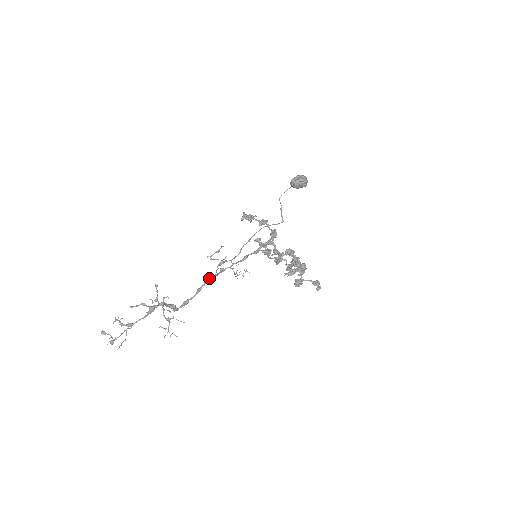
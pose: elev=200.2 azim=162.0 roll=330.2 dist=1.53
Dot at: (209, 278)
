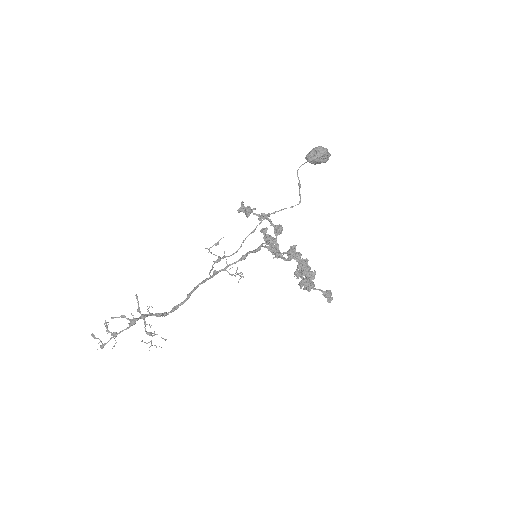
Dot at: (198, 284)
